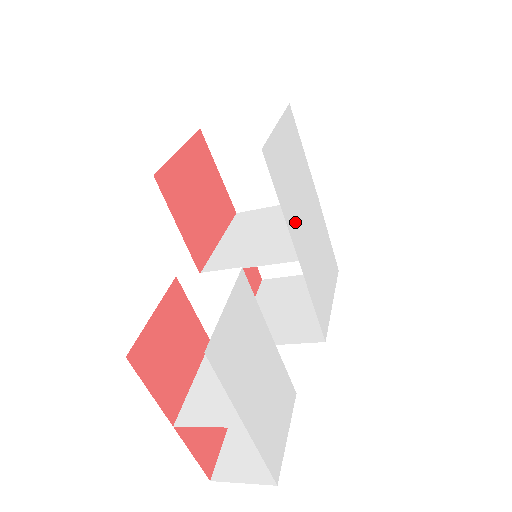
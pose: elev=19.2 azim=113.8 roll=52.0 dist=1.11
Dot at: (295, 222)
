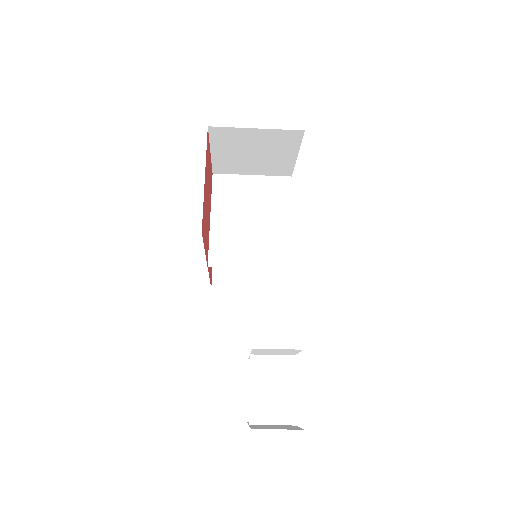
Dot at: occluded
